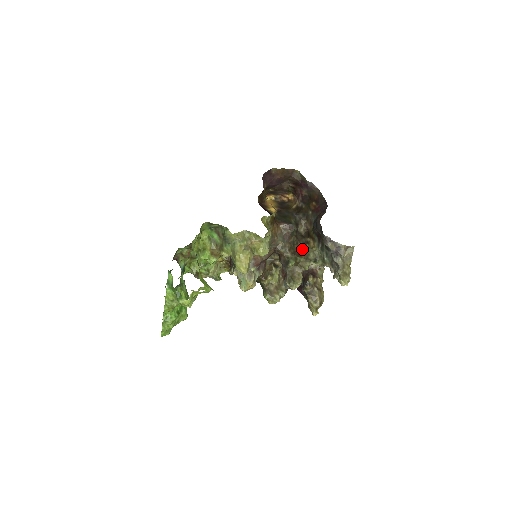
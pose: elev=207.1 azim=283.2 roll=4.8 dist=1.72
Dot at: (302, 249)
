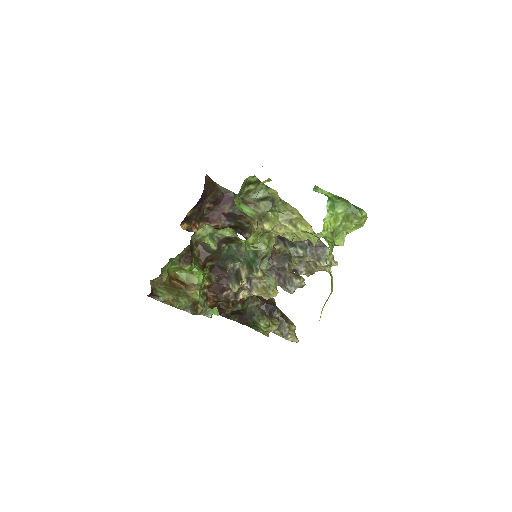
Dot at: occluded
